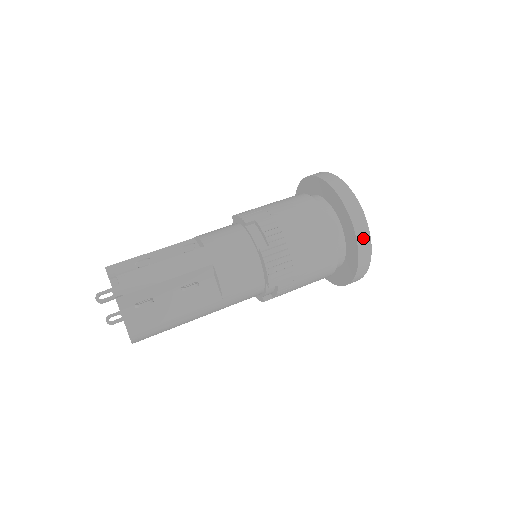
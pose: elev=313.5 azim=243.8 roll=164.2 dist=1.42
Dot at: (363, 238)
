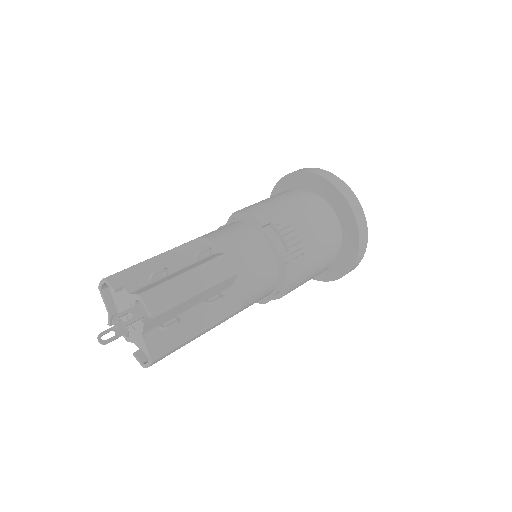
Dot at: (363, 241)
